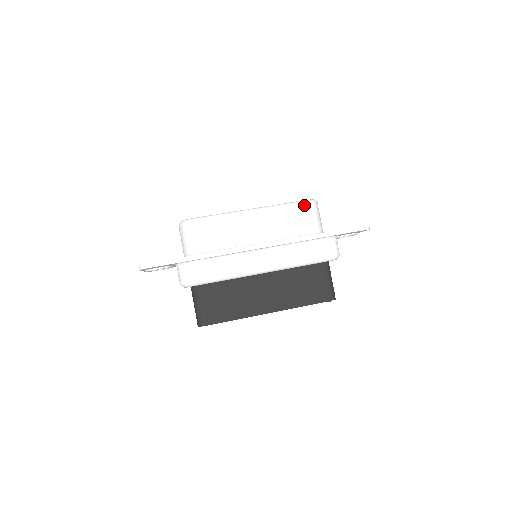
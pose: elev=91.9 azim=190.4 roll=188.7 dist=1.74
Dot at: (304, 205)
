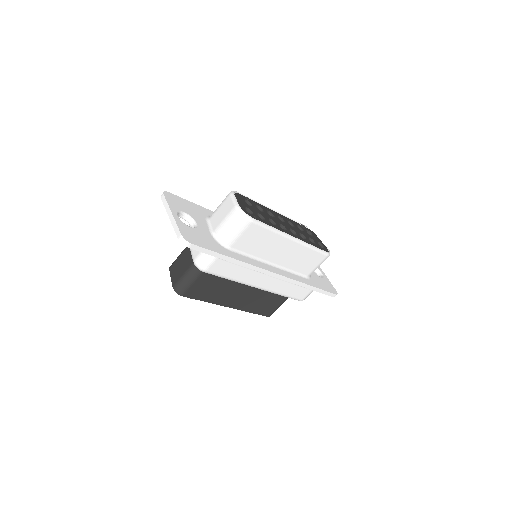
Dot at: (323, 256)
